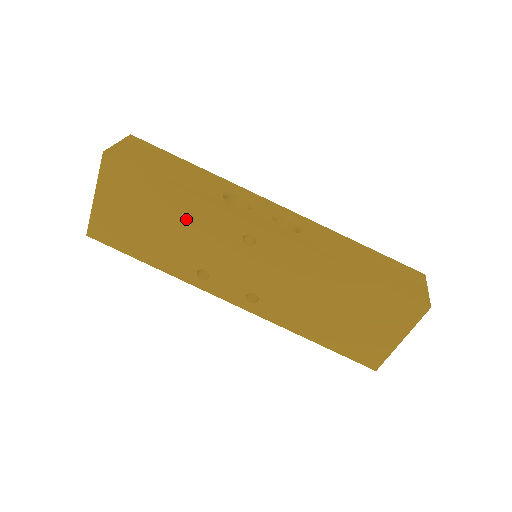
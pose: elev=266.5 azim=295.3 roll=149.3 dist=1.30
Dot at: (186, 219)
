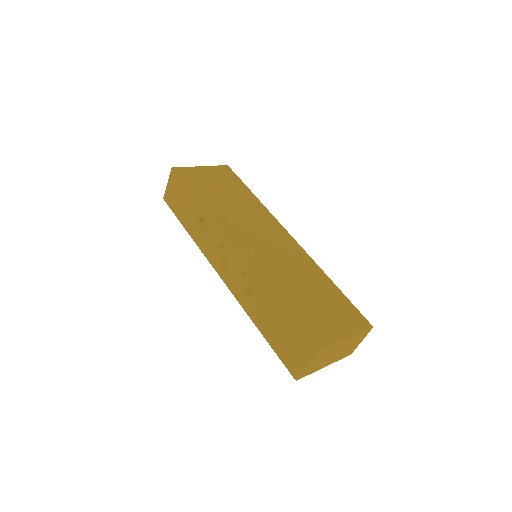
Dot at: (245, 203)
